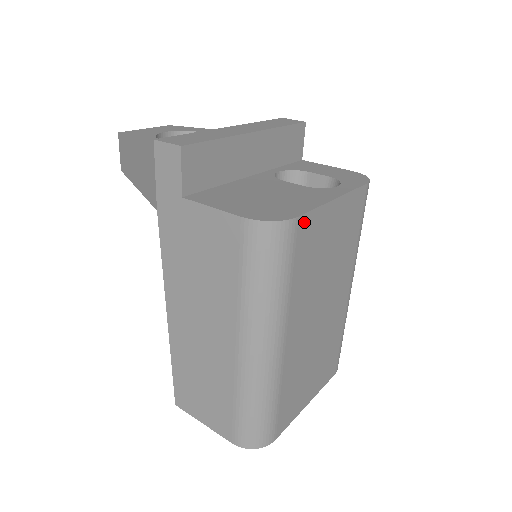
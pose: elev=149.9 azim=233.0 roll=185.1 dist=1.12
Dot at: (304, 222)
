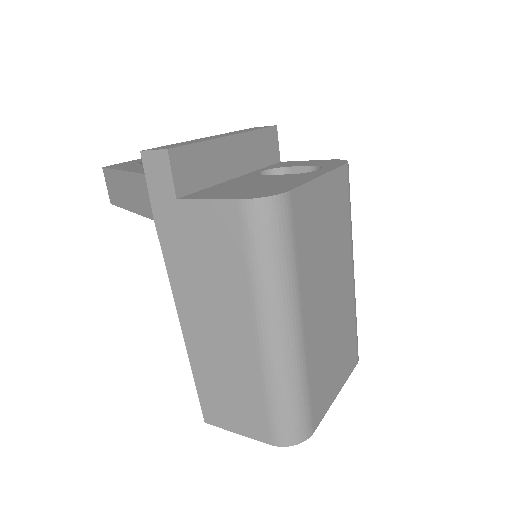
Dot at: (297, 196)
